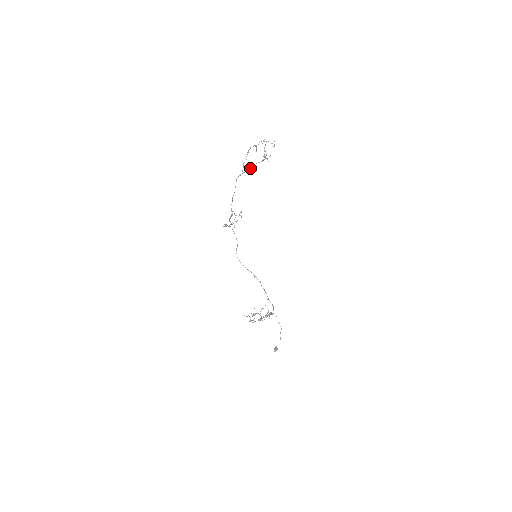
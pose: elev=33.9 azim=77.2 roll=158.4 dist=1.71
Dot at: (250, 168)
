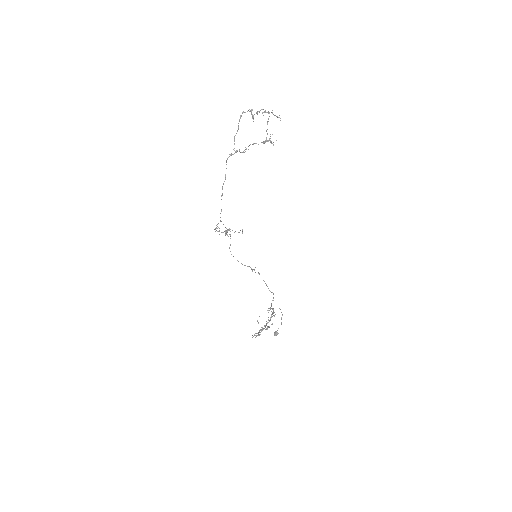
Dot at: (246, 148)
